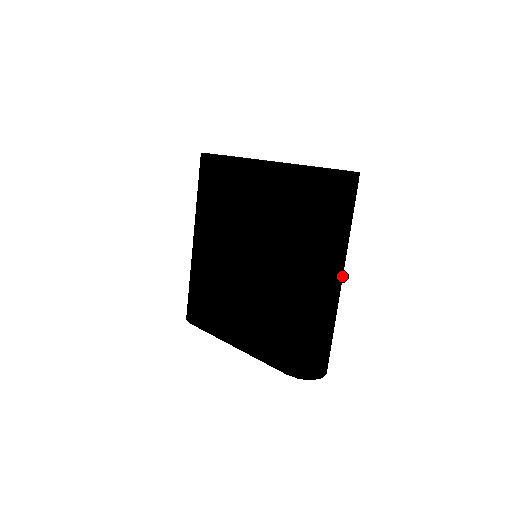
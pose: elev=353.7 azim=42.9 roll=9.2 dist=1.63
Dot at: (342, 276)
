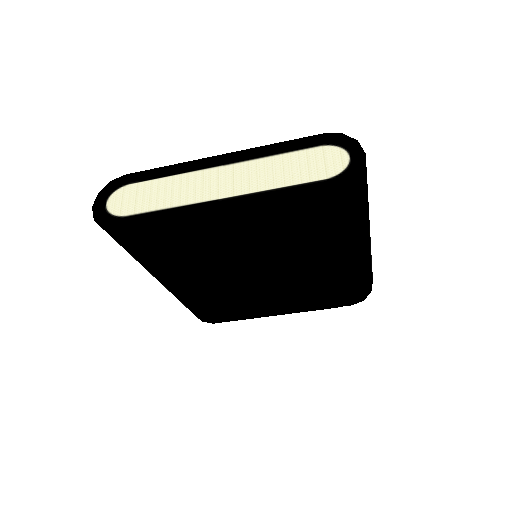
Dot at: occluded
